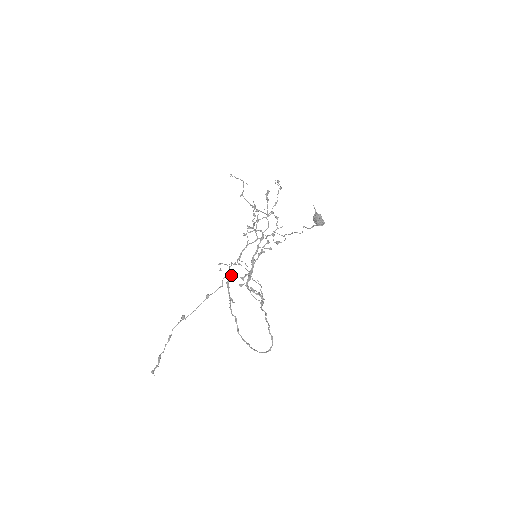
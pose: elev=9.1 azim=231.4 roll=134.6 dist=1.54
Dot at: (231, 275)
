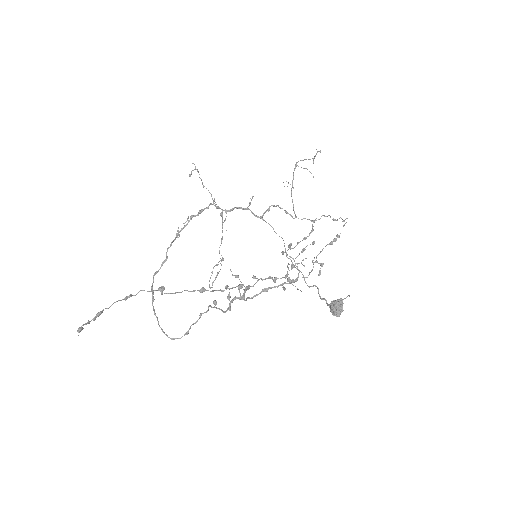
Dot at: (239, 288)
